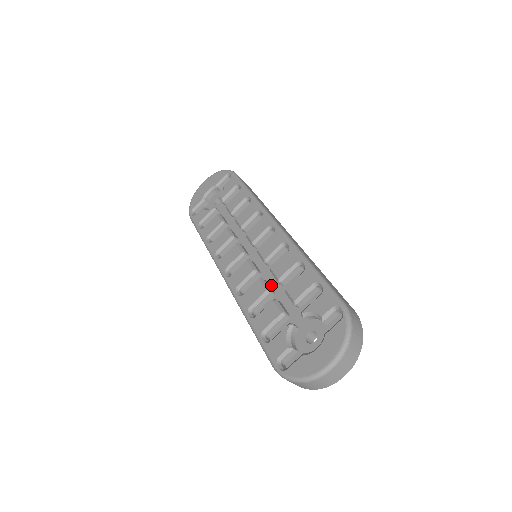
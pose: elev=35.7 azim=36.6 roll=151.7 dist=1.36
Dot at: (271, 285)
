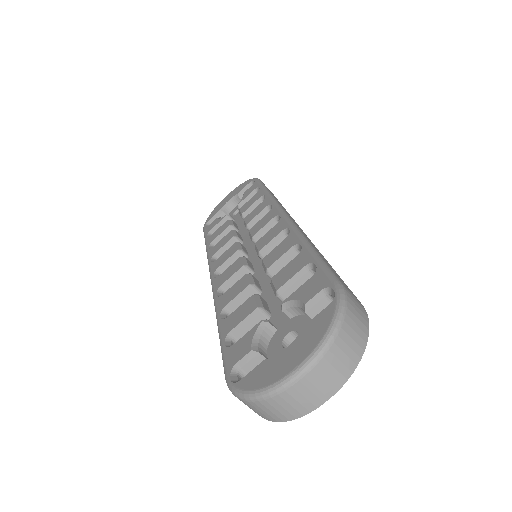
Dot at: (261, 283)
